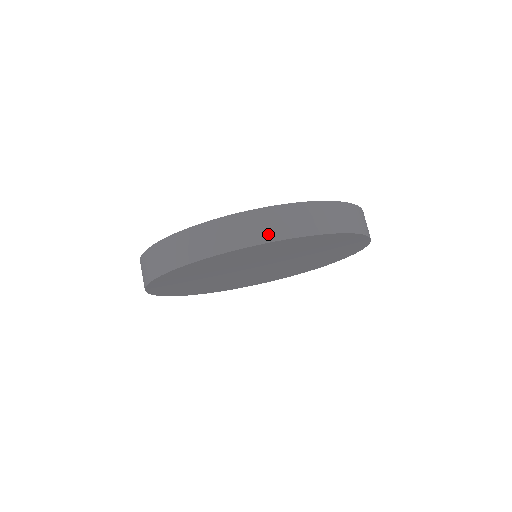
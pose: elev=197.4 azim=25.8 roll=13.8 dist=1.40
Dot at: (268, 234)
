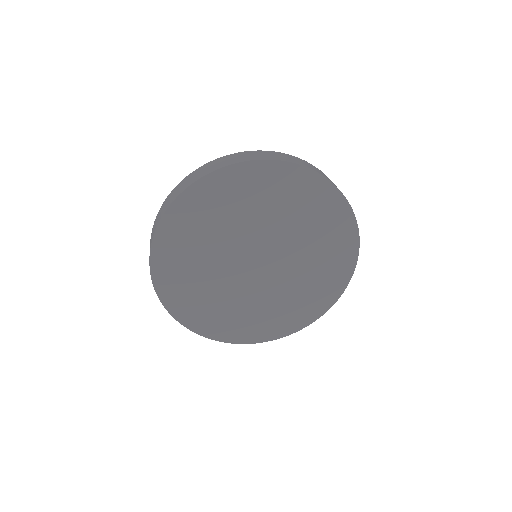
Dot at: (168, 205)
